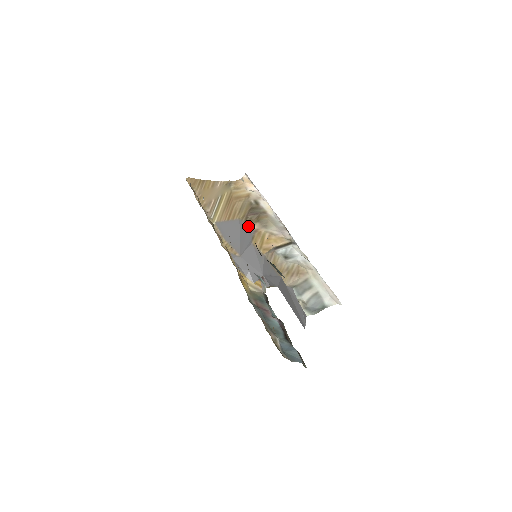
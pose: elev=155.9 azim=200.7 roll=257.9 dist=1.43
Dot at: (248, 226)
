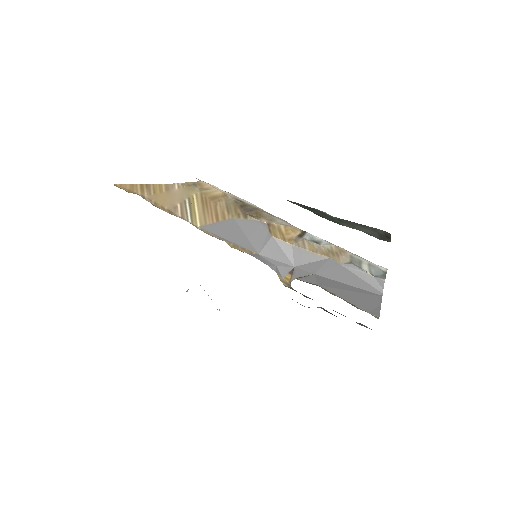
Dot at: (255, 222)
